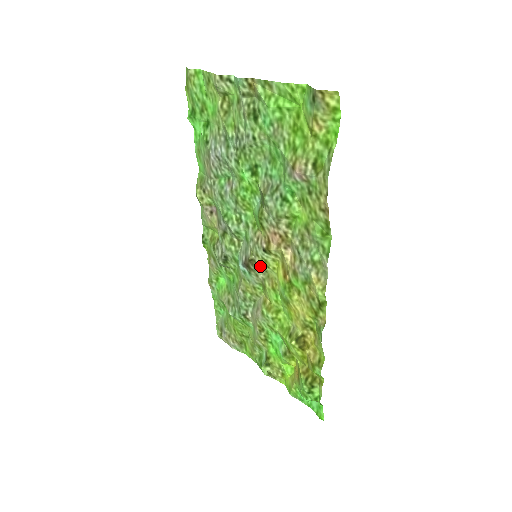
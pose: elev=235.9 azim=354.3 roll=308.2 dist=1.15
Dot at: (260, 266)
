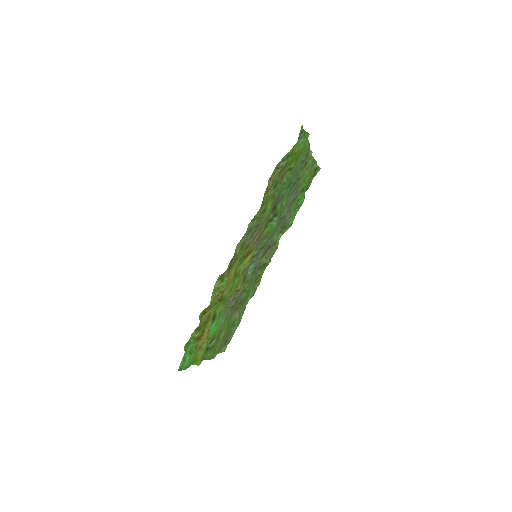
Dot at: (251, 260)
